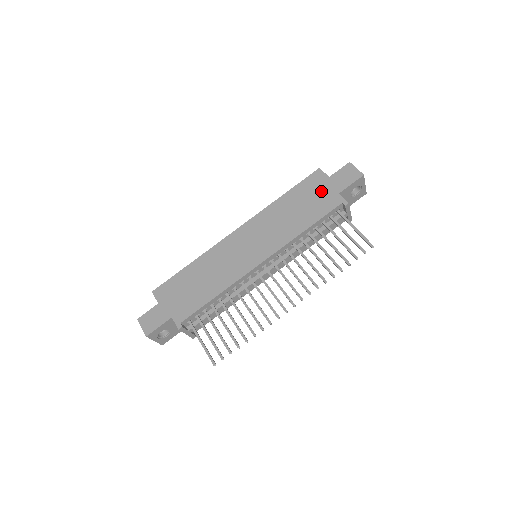
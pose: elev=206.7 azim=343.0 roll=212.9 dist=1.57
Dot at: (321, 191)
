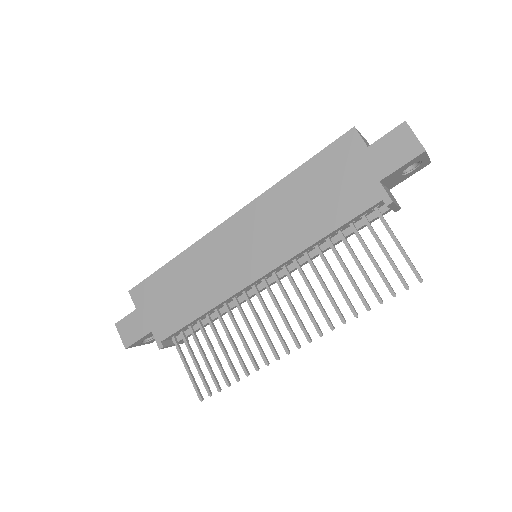
Dot at: (352, 172)
